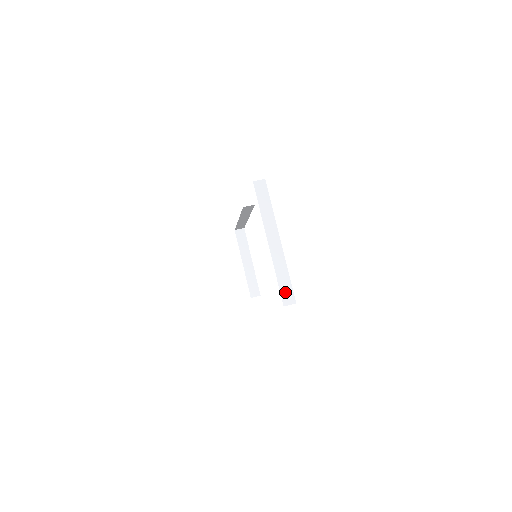
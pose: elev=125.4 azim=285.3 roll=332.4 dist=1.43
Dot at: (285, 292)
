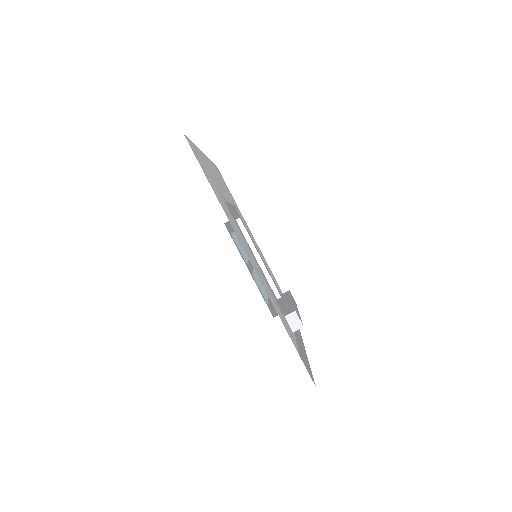
Dot at: occluded
